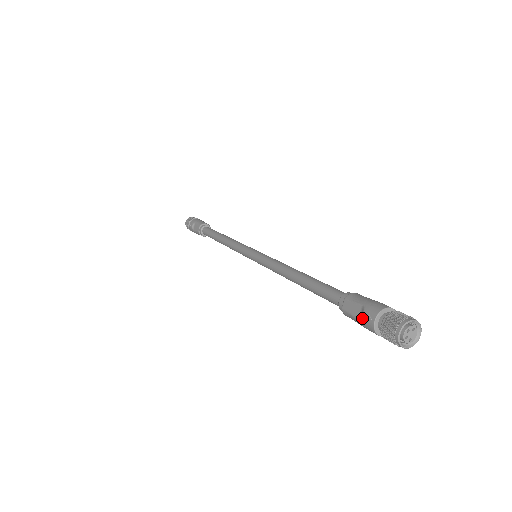
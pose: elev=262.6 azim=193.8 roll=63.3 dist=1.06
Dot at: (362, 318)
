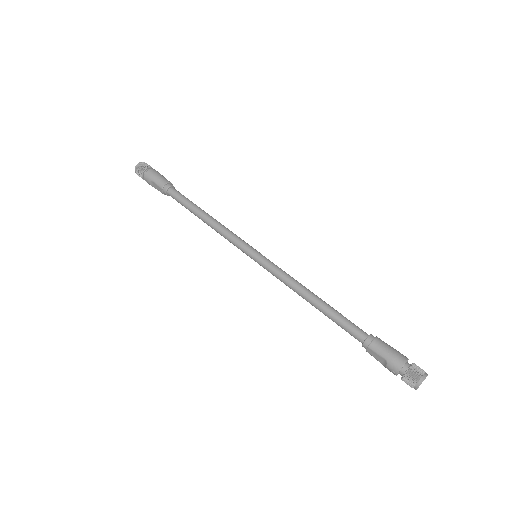
Dot at: (386, 367)
